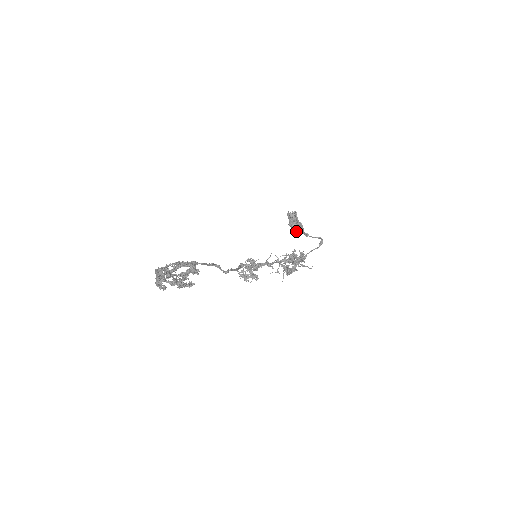
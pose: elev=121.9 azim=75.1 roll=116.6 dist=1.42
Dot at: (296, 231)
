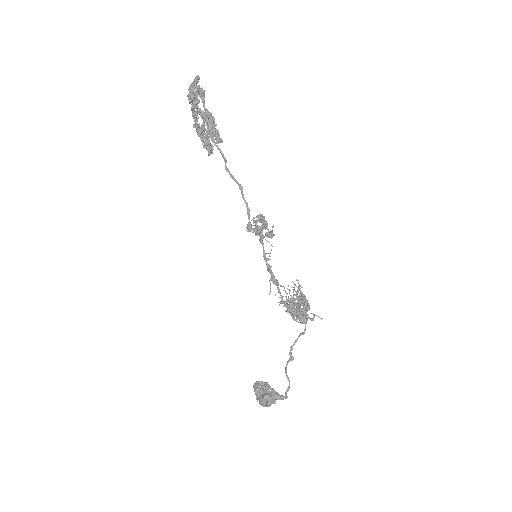
Dot at: (278, 394)
